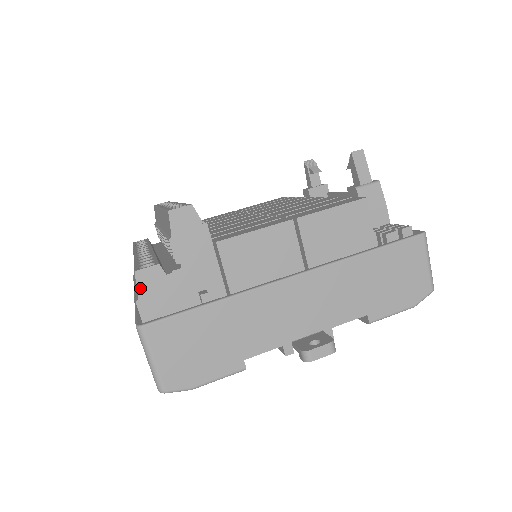
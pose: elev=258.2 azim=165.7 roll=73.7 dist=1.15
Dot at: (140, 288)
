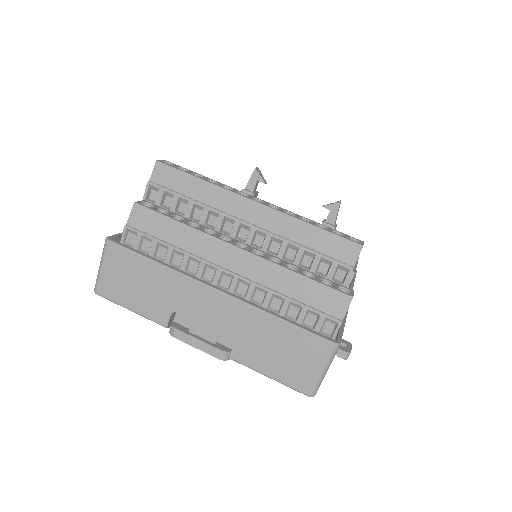
Dot at: occluded
